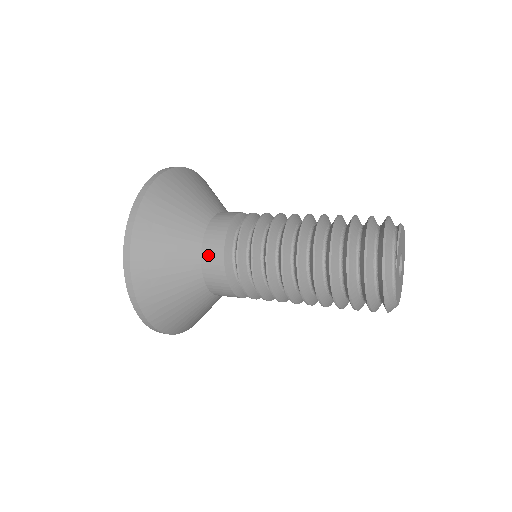
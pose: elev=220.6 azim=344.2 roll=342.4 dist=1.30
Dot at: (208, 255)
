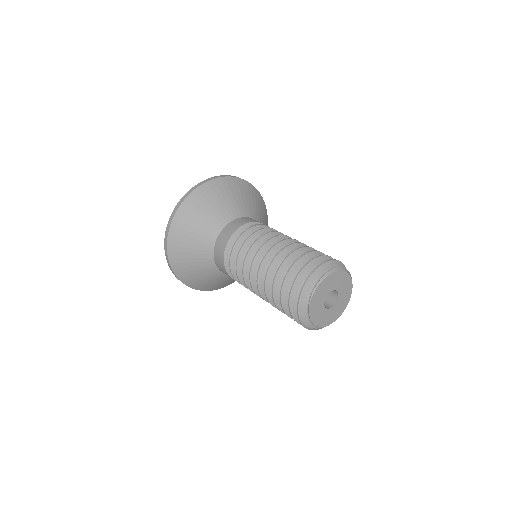
Dot at: (217, 257)
